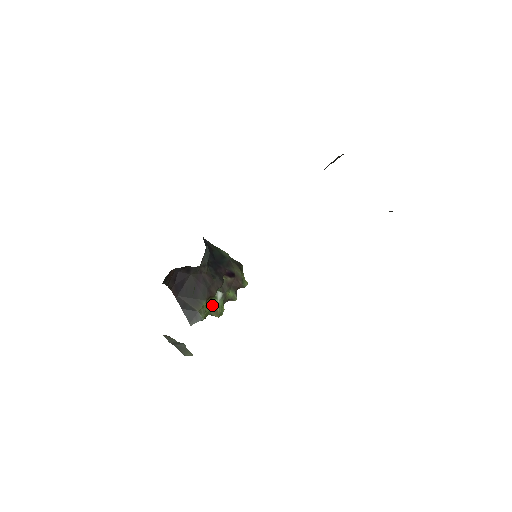
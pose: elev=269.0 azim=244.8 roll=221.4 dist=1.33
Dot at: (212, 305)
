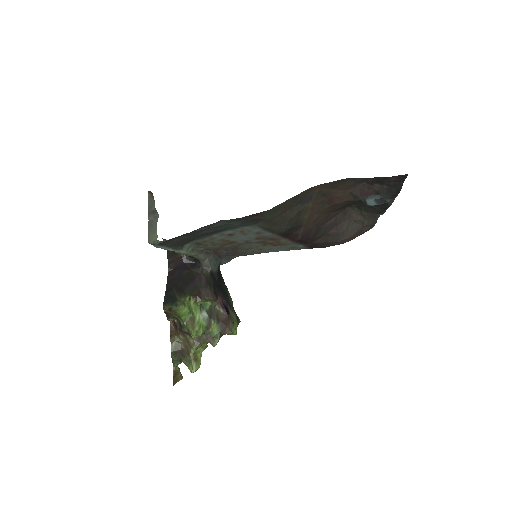
Dot at: (193, 312)
